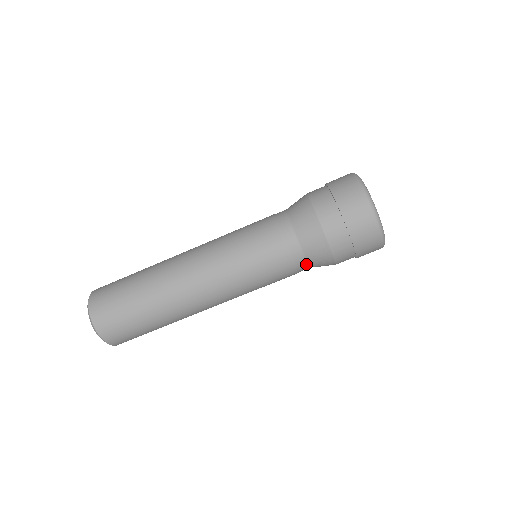
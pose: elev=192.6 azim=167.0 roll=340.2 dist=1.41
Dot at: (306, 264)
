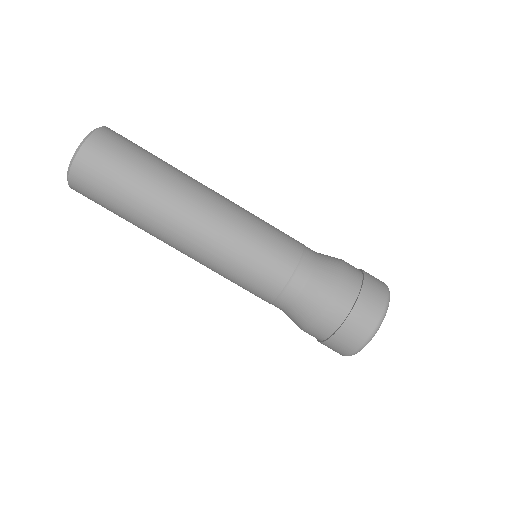
Dot at: (291, 300)
